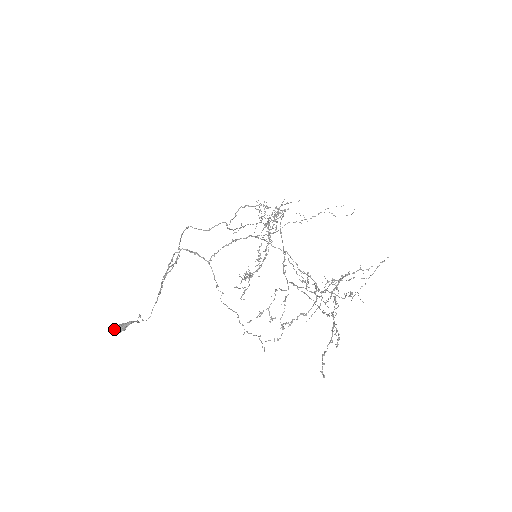
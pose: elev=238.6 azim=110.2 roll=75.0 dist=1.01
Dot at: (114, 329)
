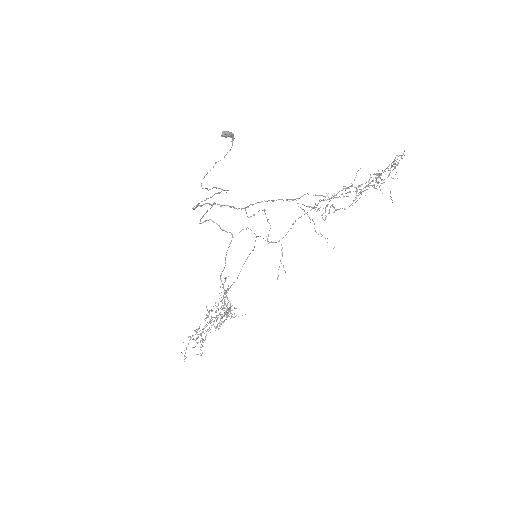
Dot at: (223, 131)
